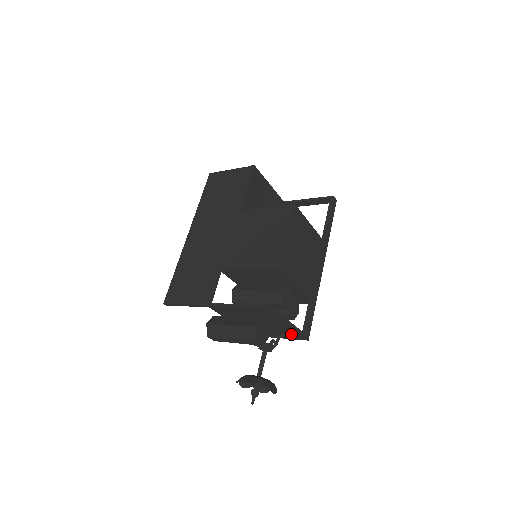
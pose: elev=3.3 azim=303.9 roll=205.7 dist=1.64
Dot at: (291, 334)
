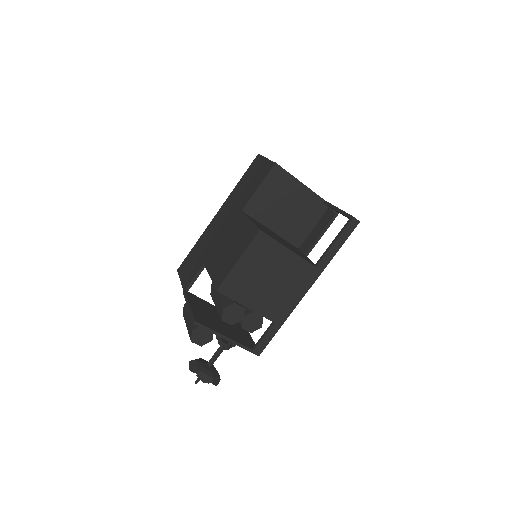
Dot at: occluded
